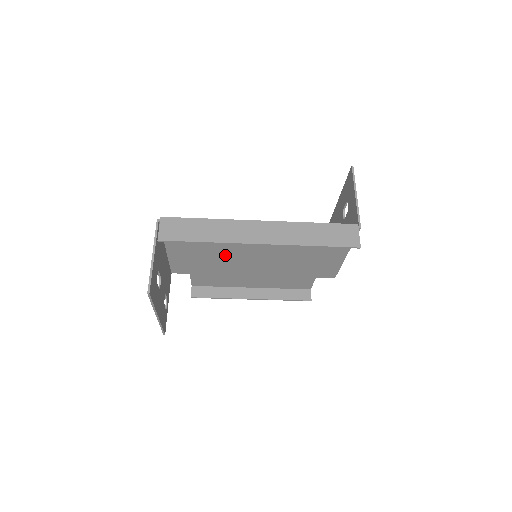
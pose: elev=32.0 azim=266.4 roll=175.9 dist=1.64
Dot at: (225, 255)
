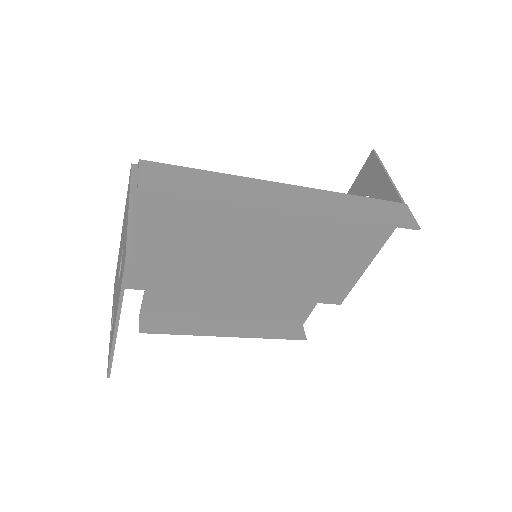
Dot at: (212, 252)
